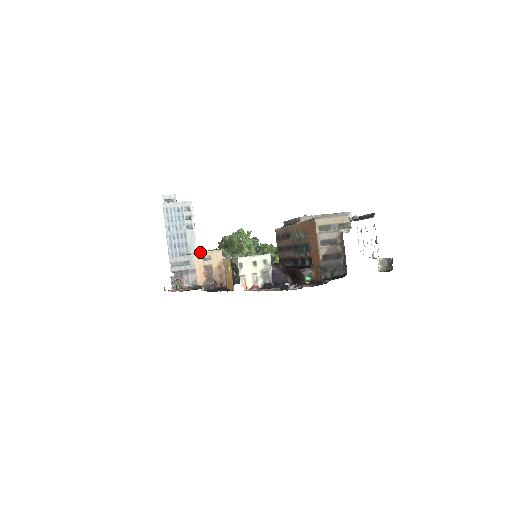
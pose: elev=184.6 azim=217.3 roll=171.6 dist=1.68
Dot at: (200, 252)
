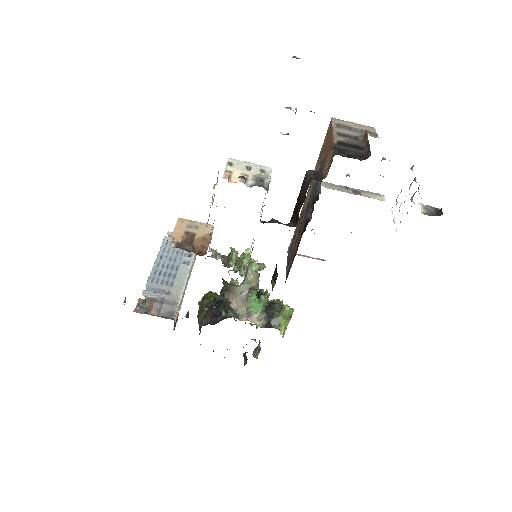
Dot at: (186, 219)
